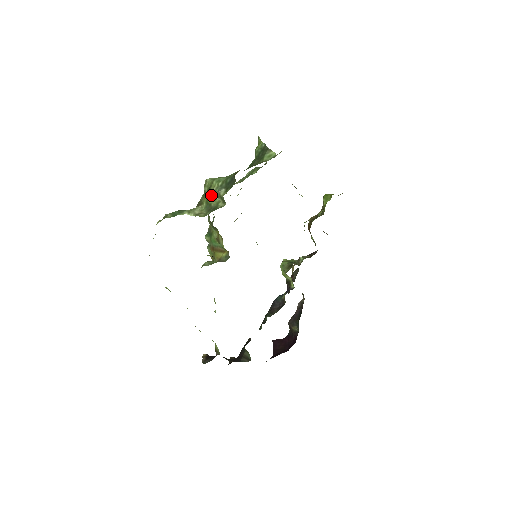
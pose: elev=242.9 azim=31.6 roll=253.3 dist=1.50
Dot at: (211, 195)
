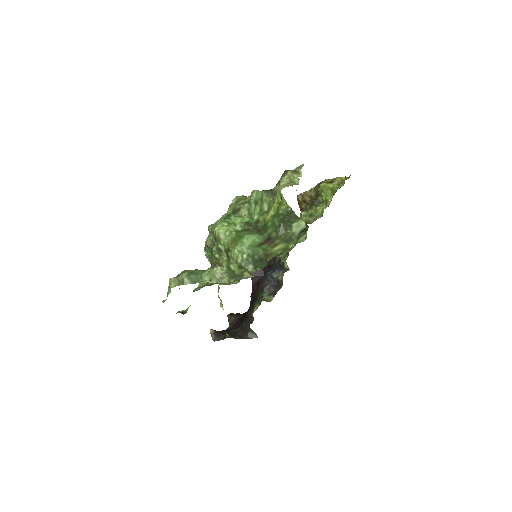
Dot at: (233, 262)
